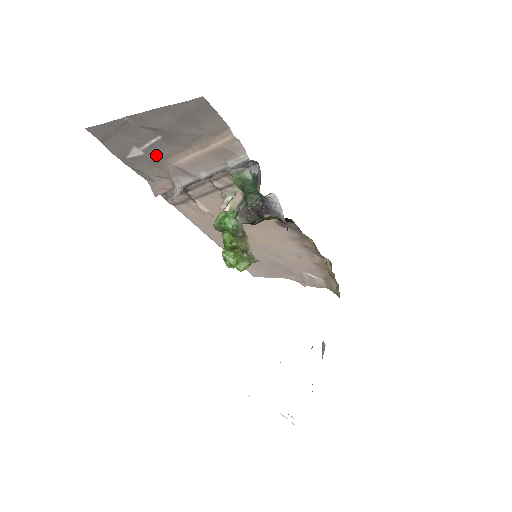
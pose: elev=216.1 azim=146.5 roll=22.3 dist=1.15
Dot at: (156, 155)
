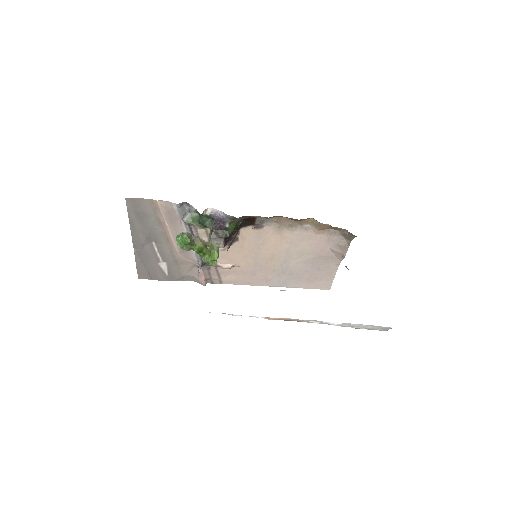
Dot at: (169, 257)
